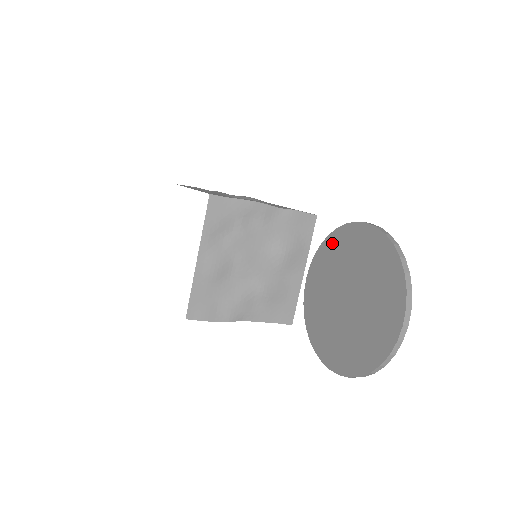
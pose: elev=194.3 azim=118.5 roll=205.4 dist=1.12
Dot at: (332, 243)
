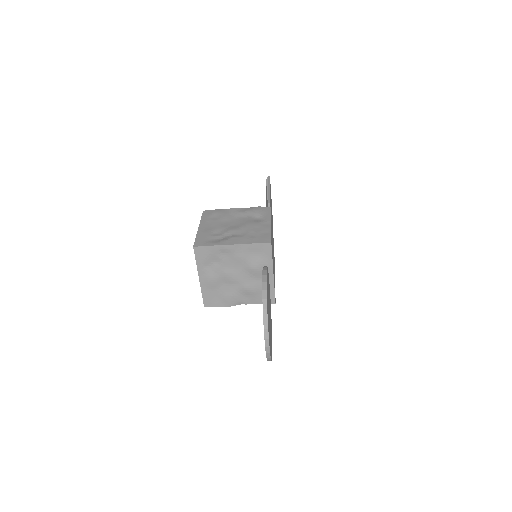
Dot at: occluded
